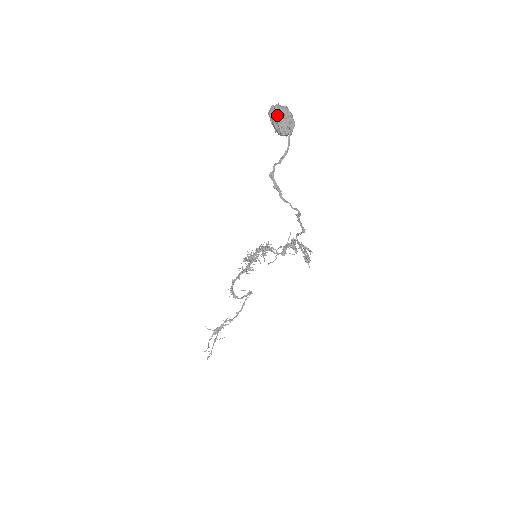
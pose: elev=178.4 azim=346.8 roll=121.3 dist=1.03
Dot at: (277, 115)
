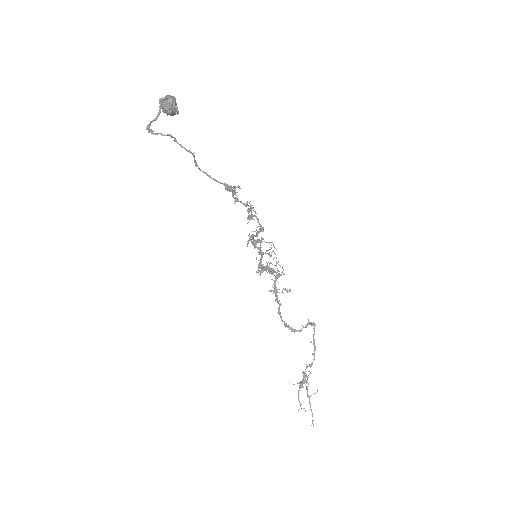
Dot at: (162, 103)
